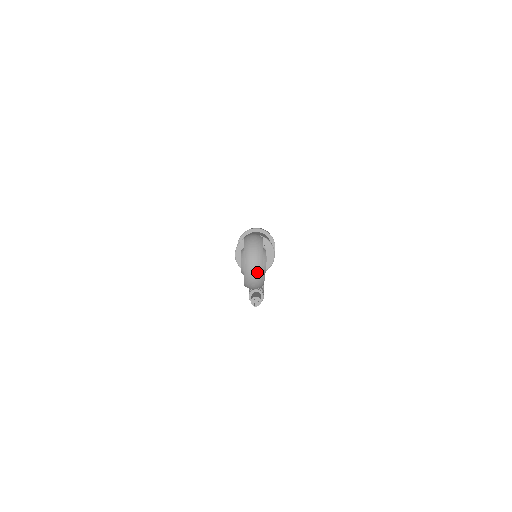
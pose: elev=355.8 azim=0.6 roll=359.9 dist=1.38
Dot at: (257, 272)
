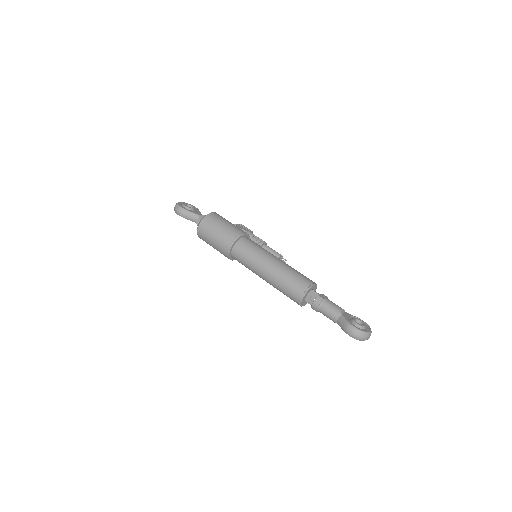
Dot at: occluded
